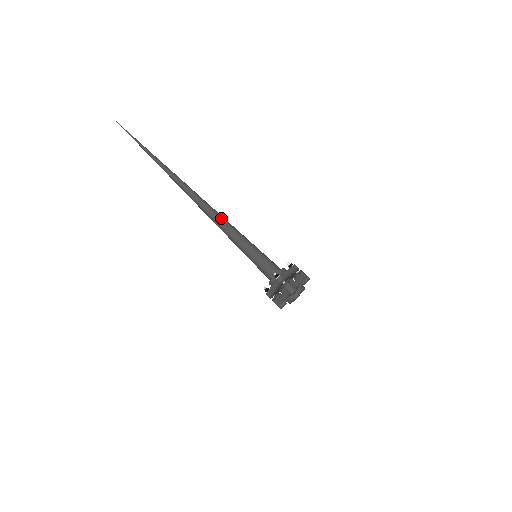
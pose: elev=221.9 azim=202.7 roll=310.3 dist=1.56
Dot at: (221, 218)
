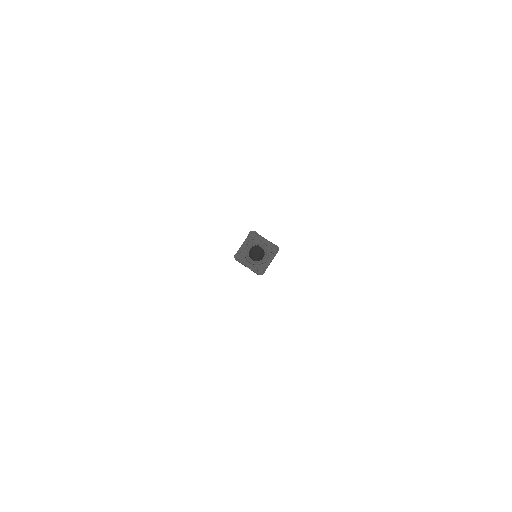
Dot at: (257, 254)
